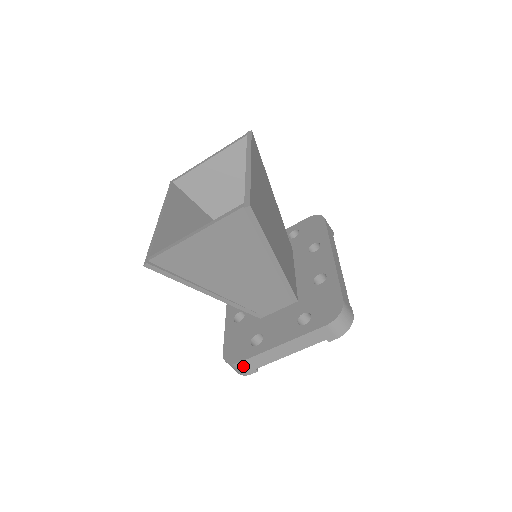
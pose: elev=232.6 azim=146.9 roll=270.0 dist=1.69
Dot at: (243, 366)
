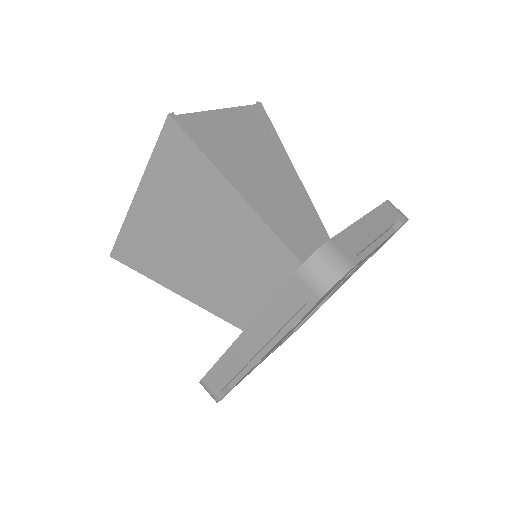
Dot at: (338, 247)
